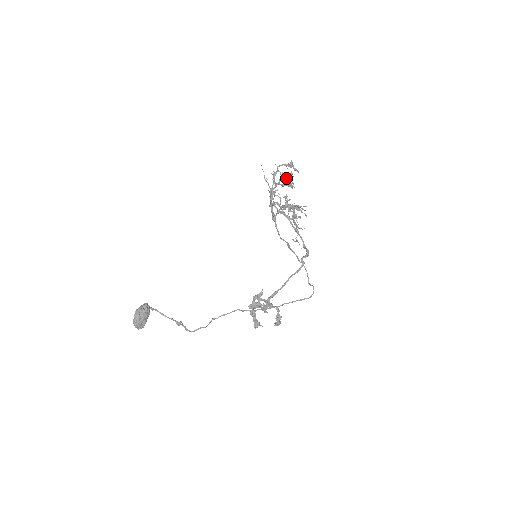
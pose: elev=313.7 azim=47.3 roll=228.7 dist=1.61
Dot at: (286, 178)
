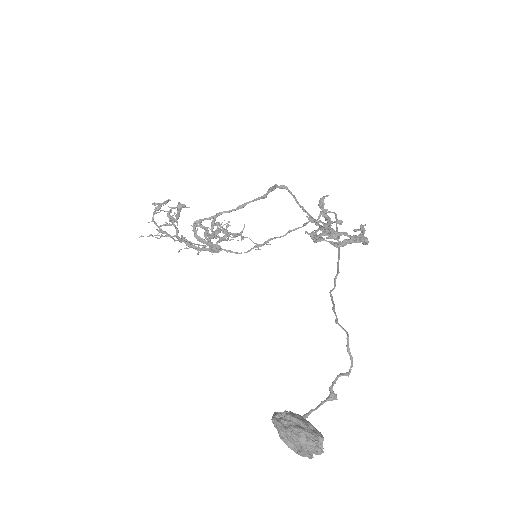
Dot at: (170, 211)
